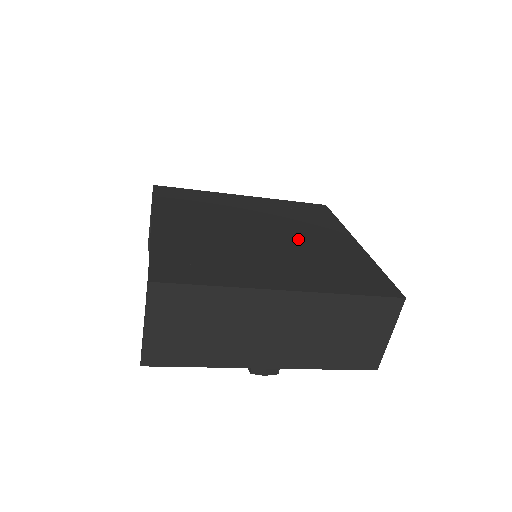
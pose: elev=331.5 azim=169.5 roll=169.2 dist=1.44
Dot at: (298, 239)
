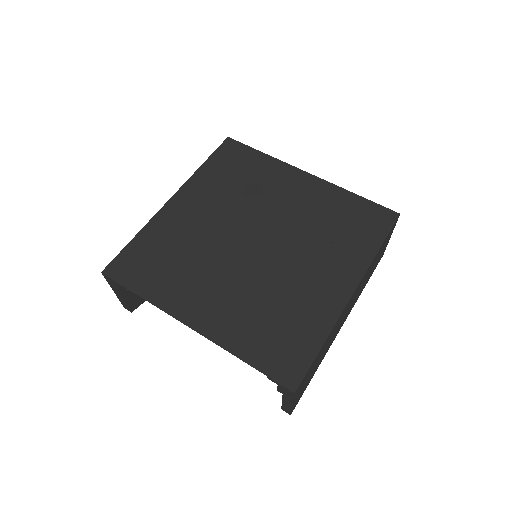
Dot at: (281, 219)
